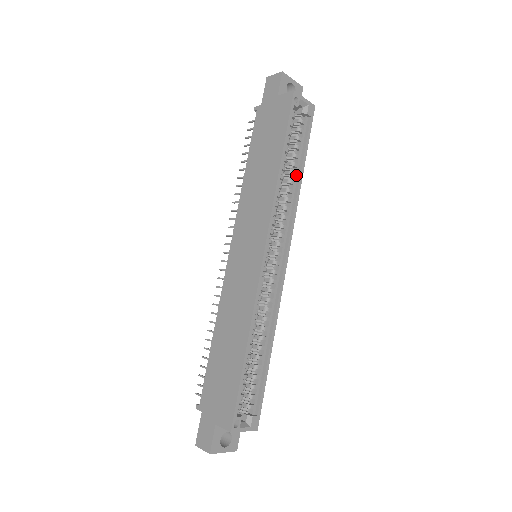
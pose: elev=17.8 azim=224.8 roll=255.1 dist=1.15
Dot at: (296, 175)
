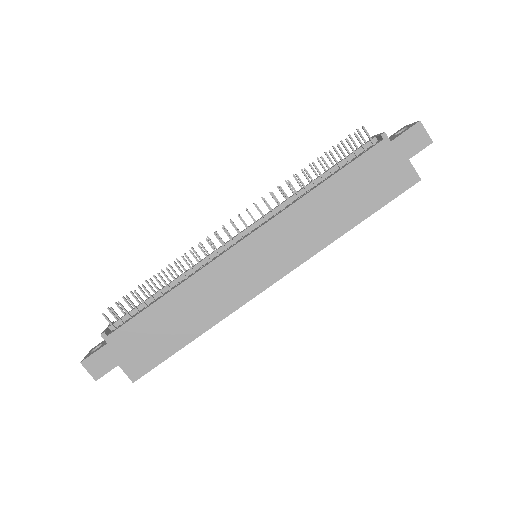
Dot at: occluded
